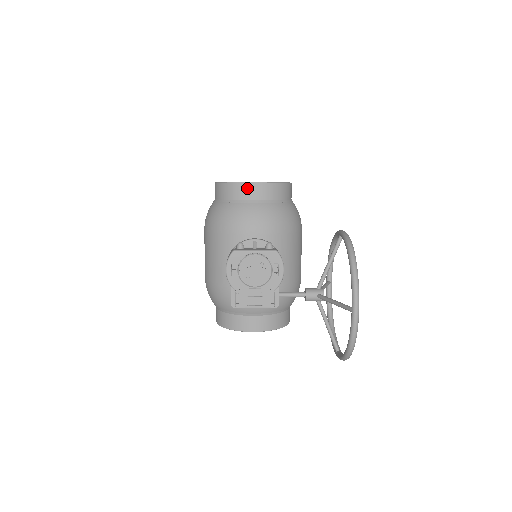
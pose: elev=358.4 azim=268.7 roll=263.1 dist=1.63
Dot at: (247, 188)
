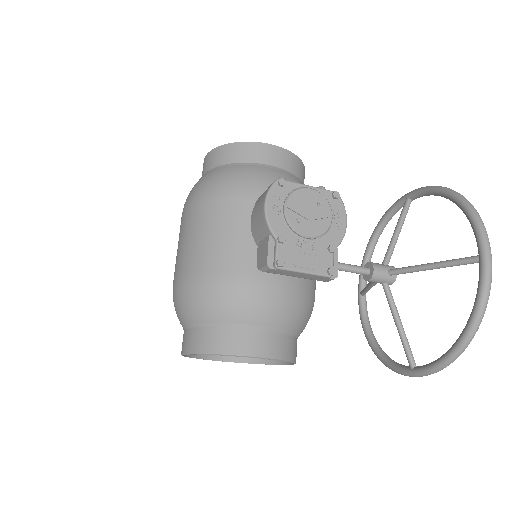
Dot at: (264, 150)
